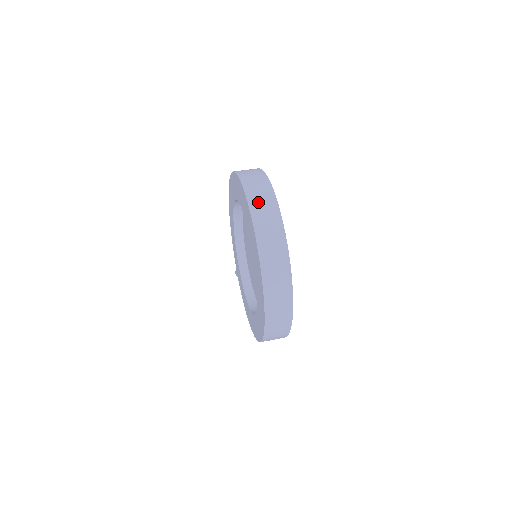
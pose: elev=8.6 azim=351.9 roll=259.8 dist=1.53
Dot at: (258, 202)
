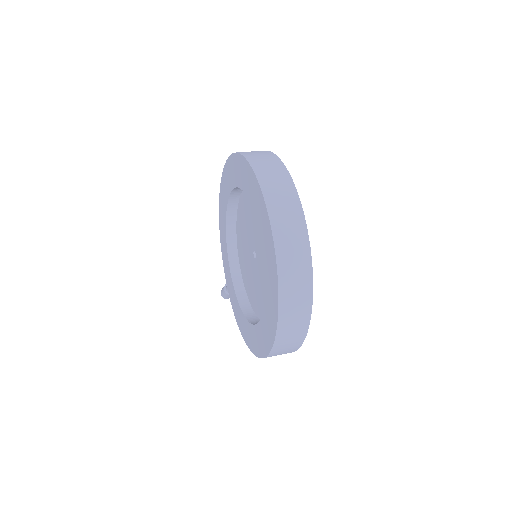
Dot at: (268, 176)
